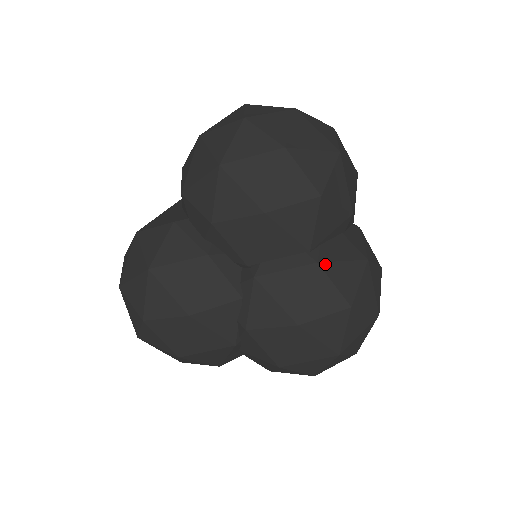
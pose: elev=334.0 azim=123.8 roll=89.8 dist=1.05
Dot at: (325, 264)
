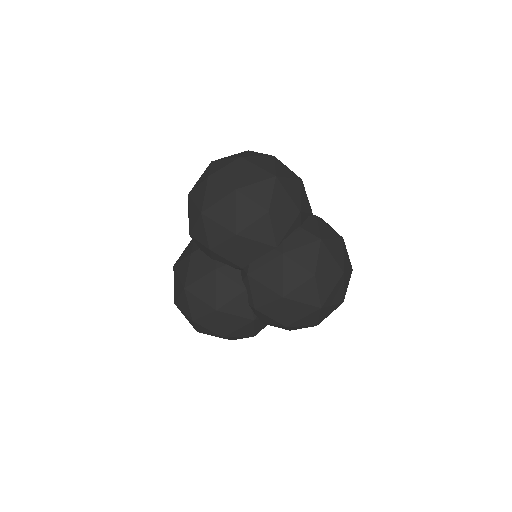
Dot at: (288, 253)
